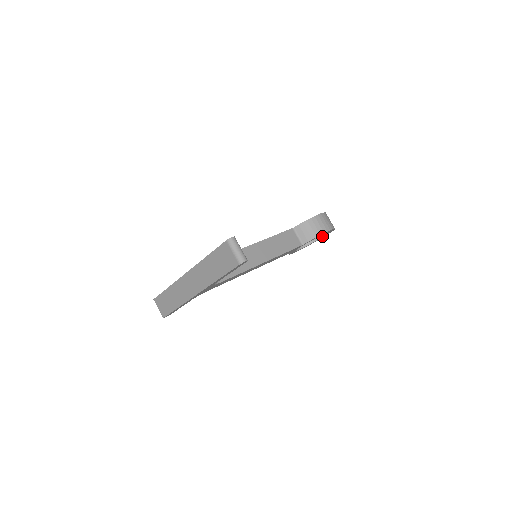
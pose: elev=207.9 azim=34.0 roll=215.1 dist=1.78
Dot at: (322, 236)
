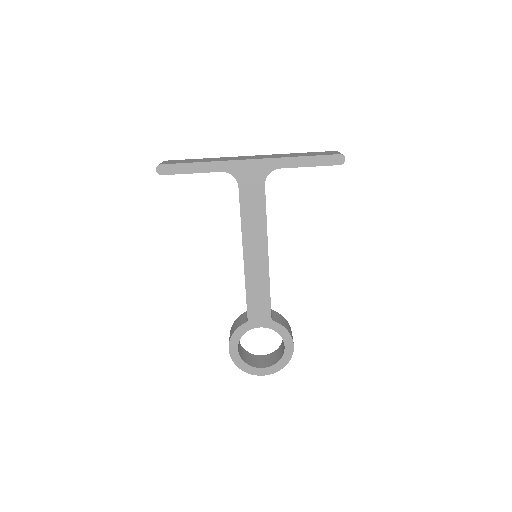
Dot at: (263, 367)
